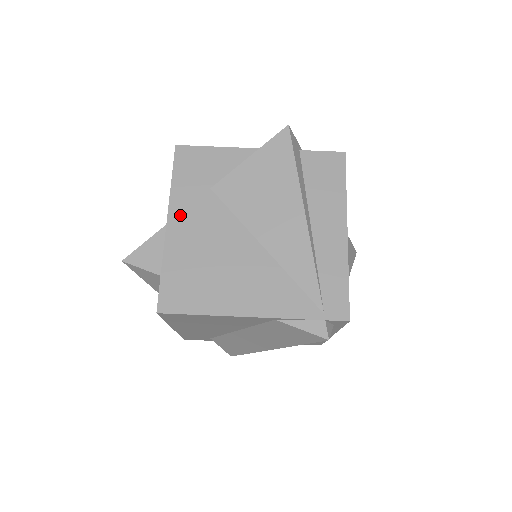
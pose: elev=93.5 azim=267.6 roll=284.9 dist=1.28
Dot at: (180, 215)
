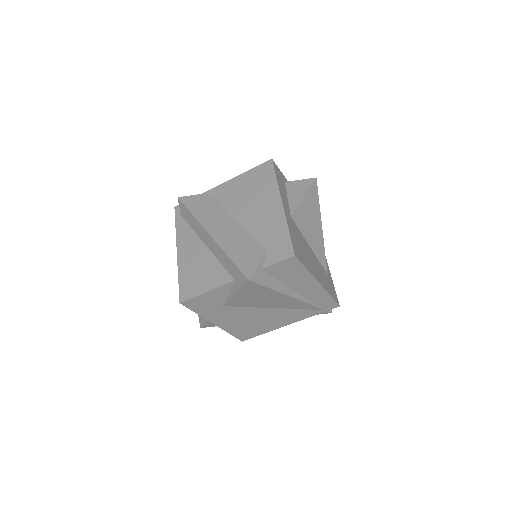
Dot at: (217, 320)
